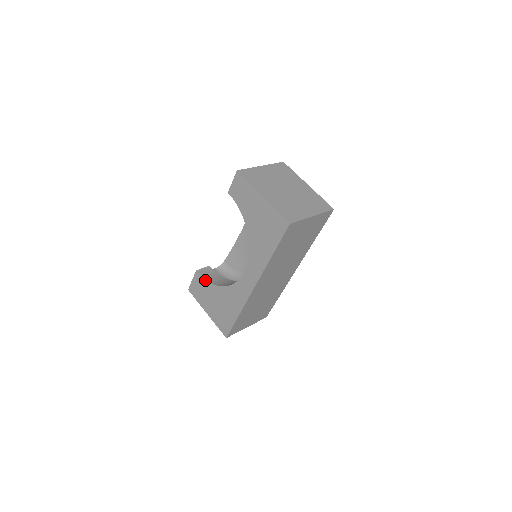
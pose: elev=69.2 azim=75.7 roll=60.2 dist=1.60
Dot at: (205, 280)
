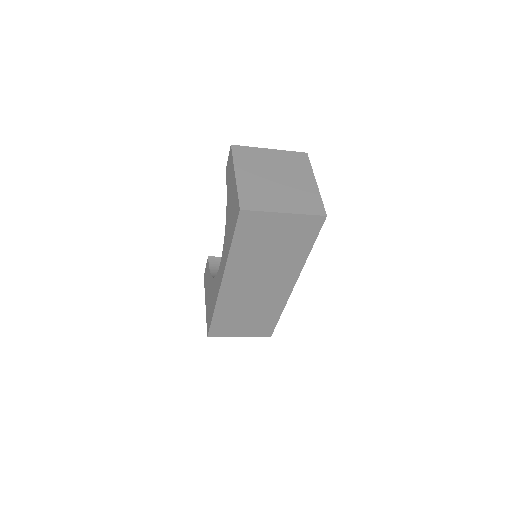
Dot at: (209, 268)
